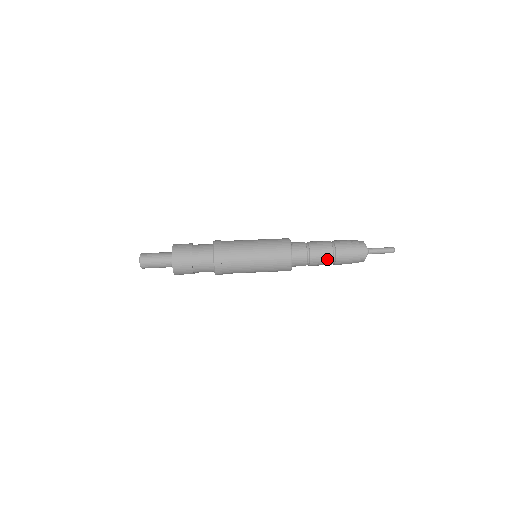
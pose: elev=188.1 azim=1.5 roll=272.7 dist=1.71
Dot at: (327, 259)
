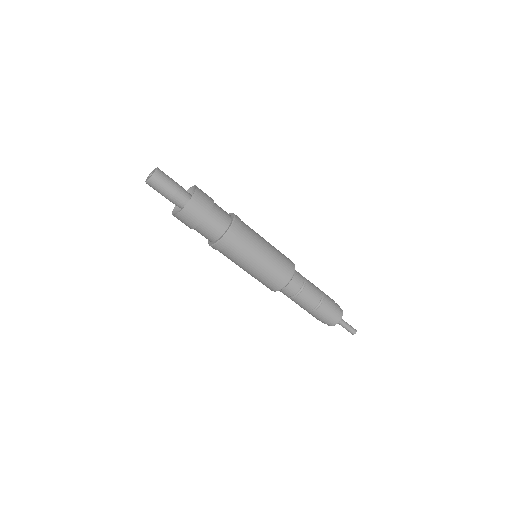
Dot at: (309, 306)
